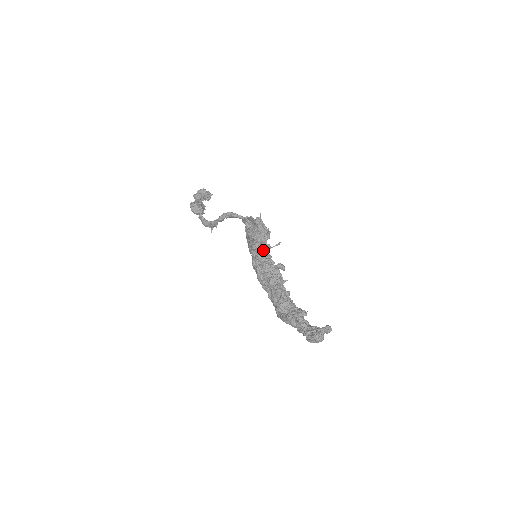
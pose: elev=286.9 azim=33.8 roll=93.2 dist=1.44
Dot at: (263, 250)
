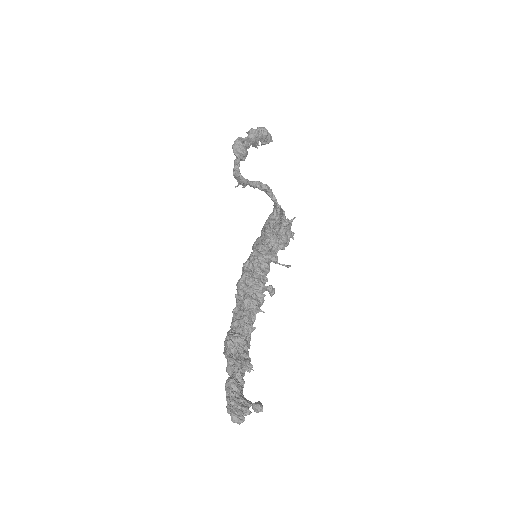
Dot at: (266, 258)
